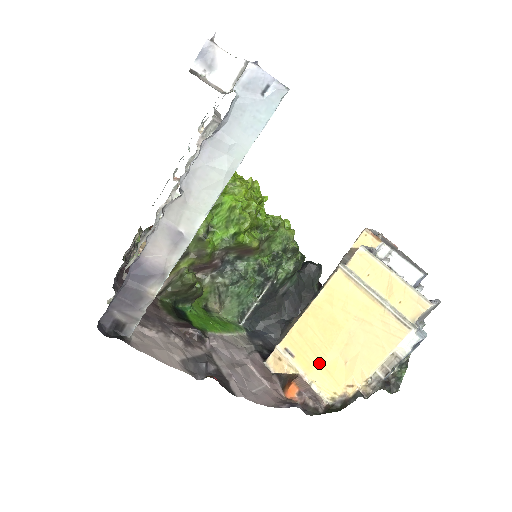
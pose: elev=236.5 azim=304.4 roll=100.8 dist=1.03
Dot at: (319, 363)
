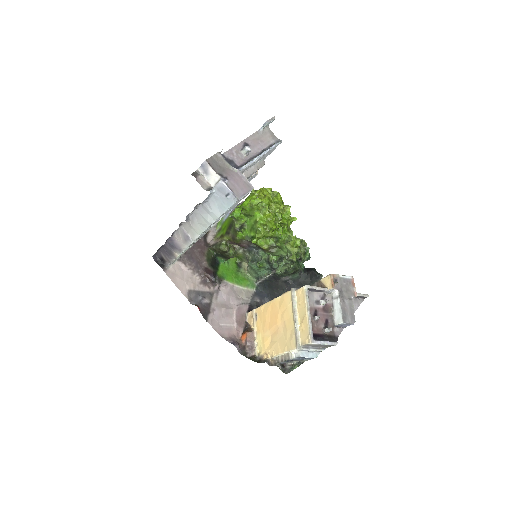
Dot at: (263, 332)
